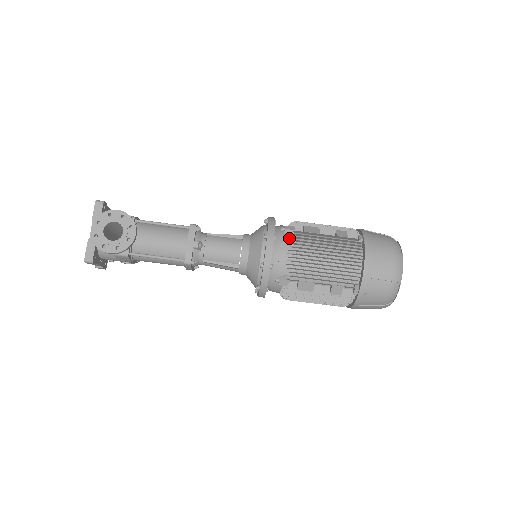
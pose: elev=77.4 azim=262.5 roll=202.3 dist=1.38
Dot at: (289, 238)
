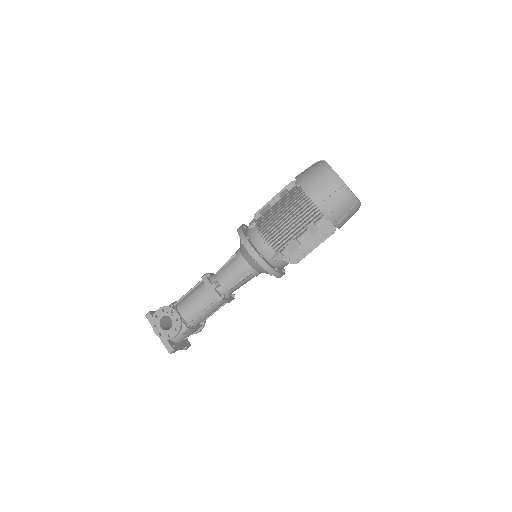
Dot at: (257, 229)
